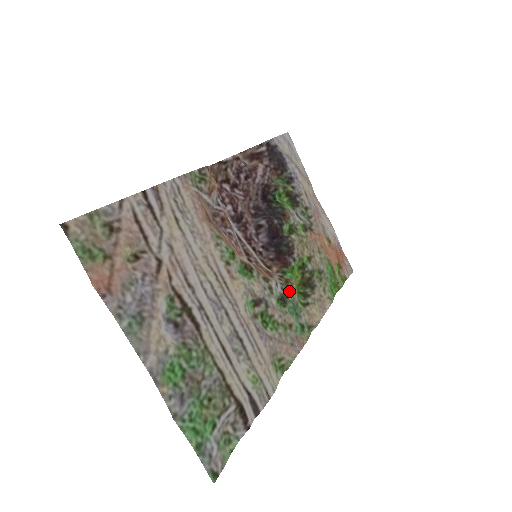
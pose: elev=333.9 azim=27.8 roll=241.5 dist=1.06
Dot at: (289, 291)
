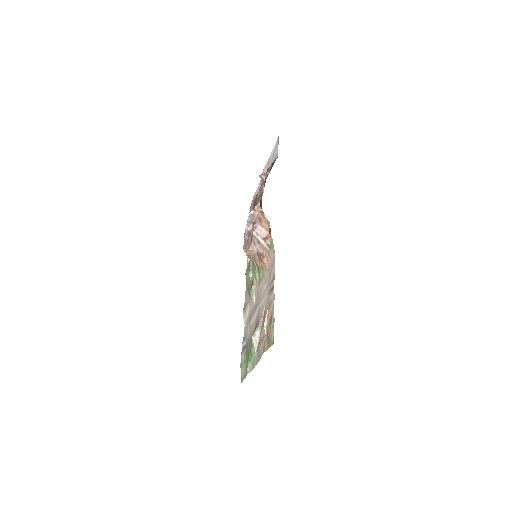
Dot at: occluded
